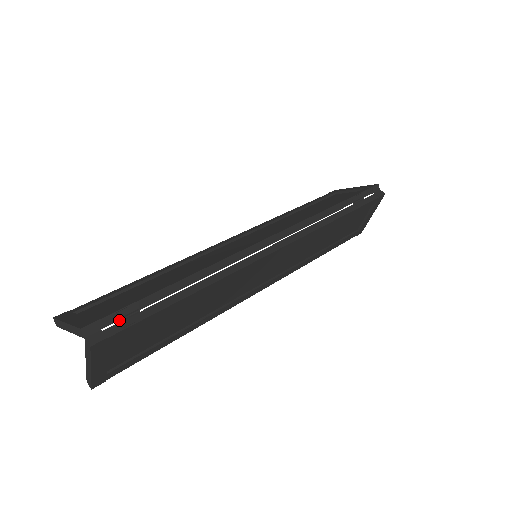
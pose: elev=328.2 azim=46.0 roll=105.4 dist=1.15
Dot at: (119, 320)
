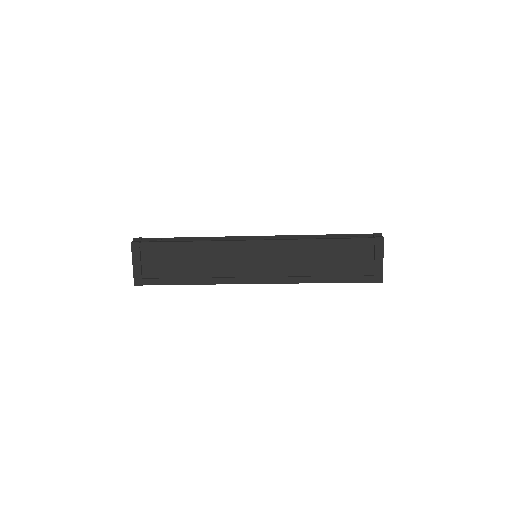
Dot at: (150, 240)
